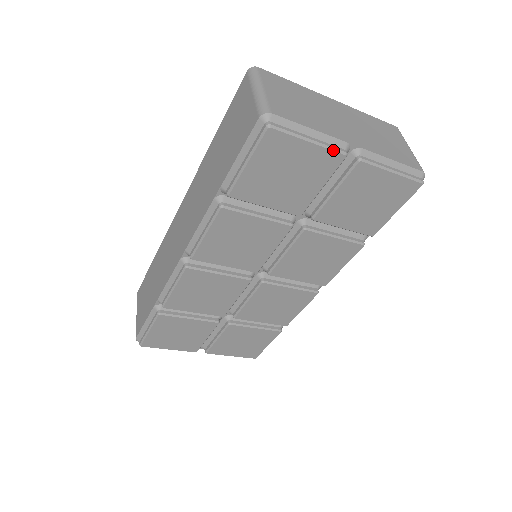
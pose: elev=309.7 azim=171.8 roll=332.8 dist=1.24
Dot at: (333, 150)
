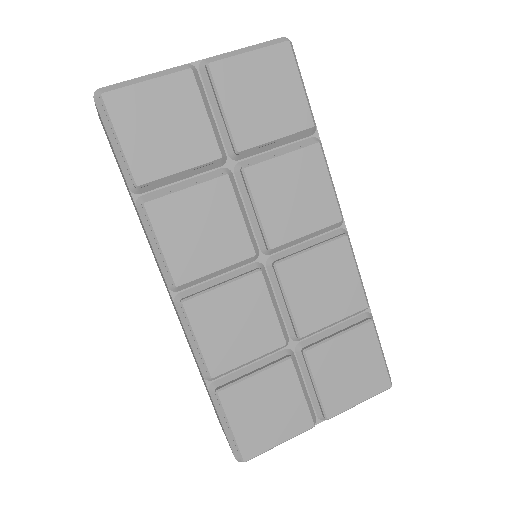
Dot at: (175, 72)
